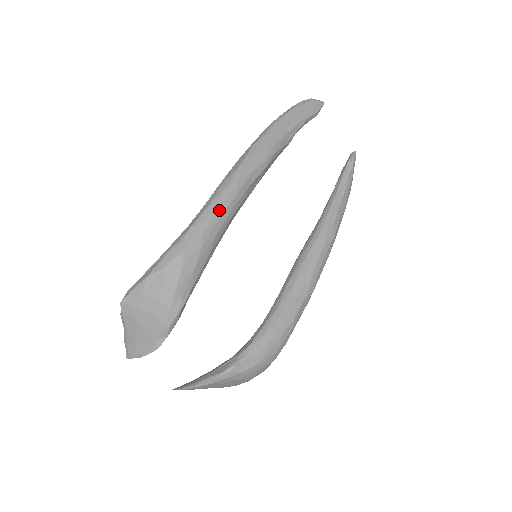
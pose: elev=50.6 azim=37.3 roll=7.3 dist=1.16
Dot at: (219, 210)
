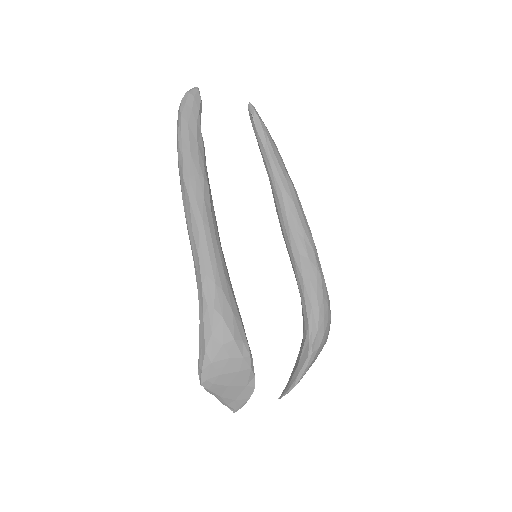
Dot at: (209, 253)
